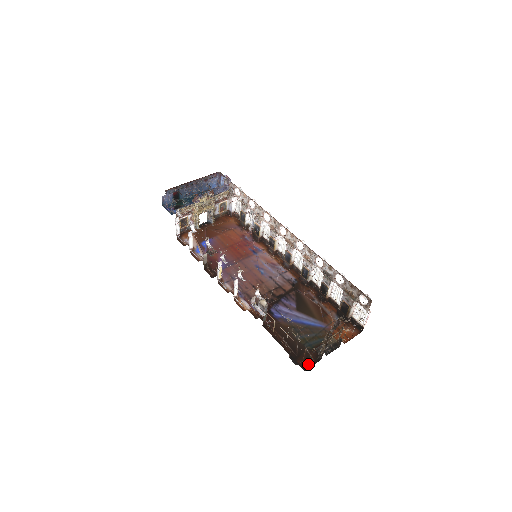
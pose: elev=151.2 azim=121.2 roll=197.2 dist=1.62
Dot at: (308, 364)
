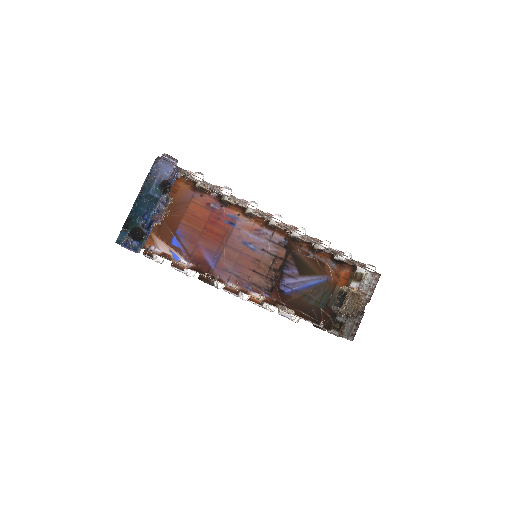
Dot at: (332, 329)
